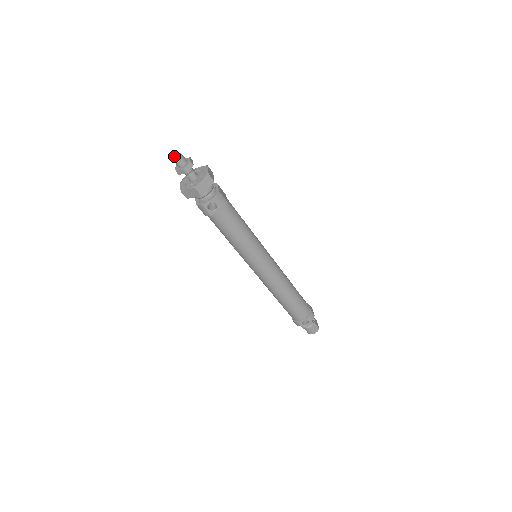
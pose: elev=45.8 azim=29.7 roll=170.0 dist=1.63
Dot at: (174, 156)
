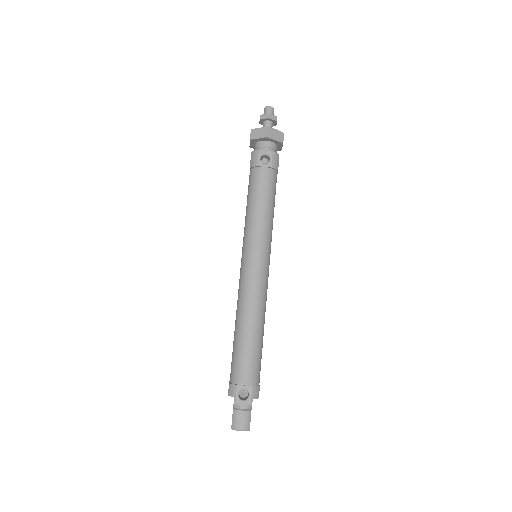
Dot at: (267, 108)
